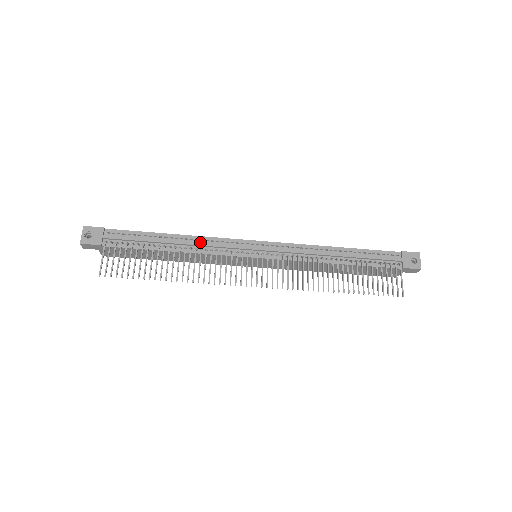
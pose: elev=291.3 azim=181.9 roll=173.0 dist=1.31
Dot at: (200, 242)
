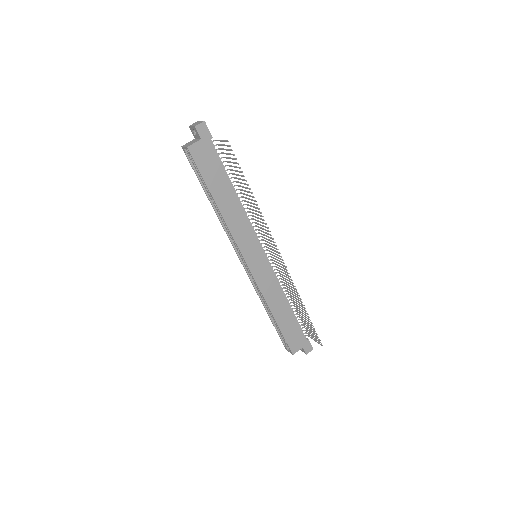
Dot at: occluded
